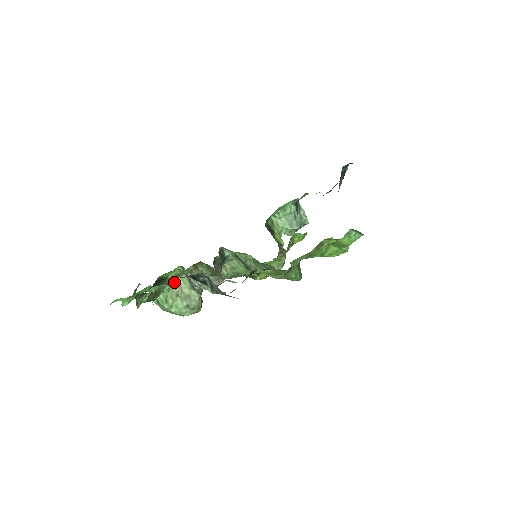
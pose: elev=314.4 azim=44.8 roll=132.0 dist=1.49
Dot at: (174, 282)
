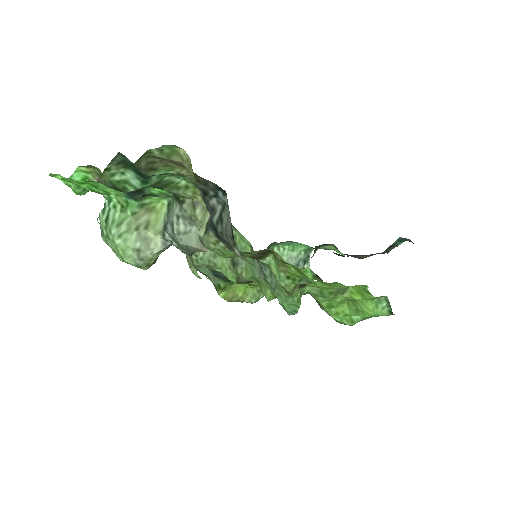
Dot at: (146, 211)
